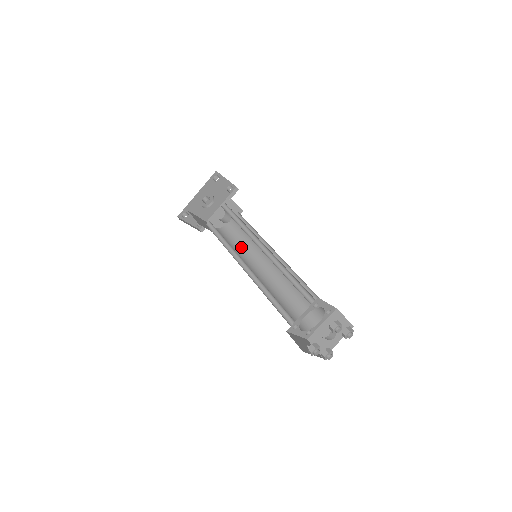
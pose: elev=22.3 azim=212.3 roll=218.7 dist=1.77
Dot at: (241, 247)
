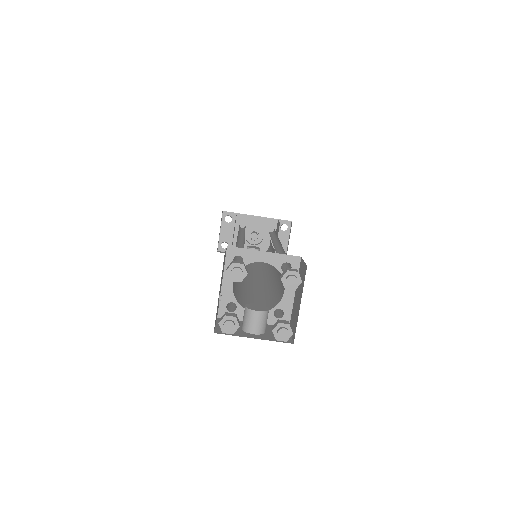
Dot at: occluded
